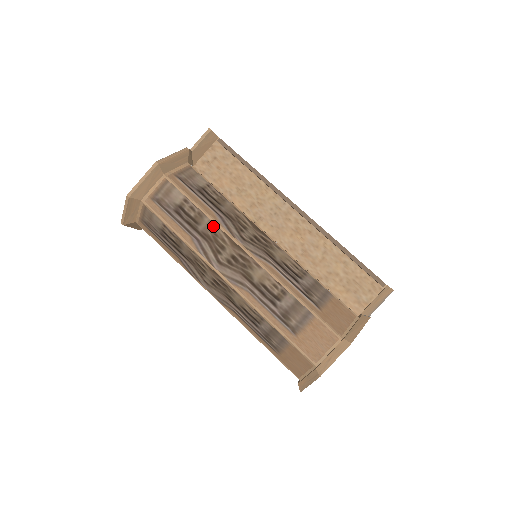
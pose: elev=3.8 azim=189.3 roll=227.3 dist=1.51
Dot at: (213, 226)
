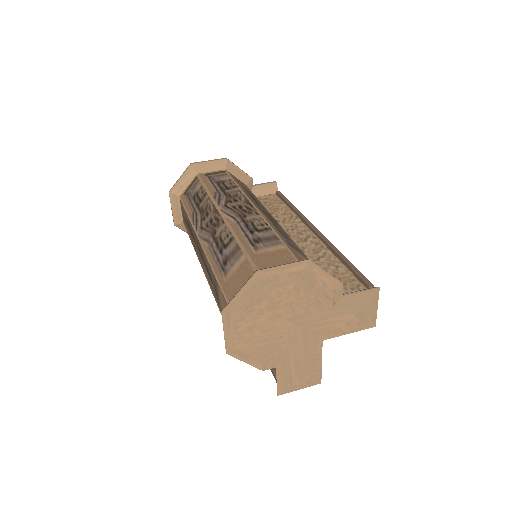
Dot at: (238, 191)
